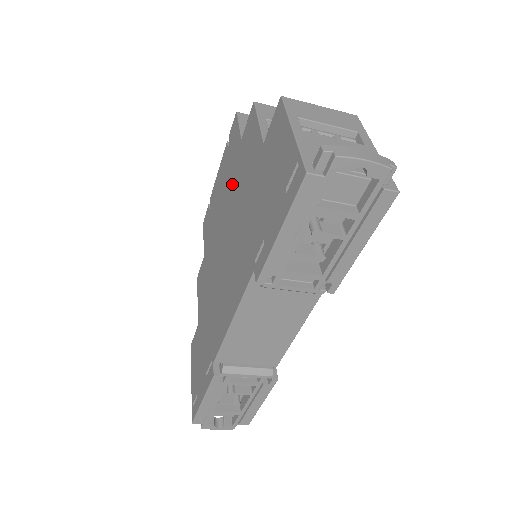
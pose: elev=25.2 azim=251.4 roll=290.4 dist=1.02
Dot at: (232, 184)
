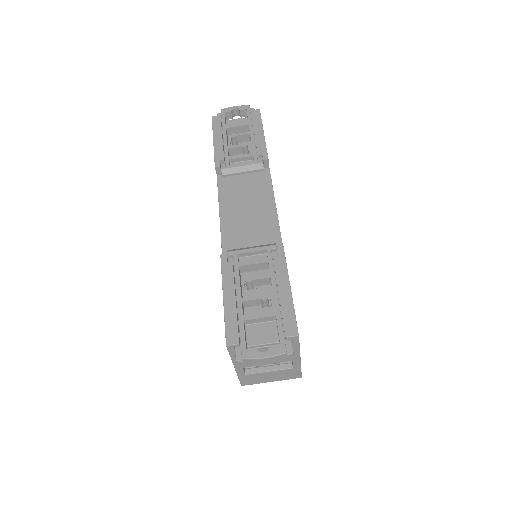
Dot at: occluded
